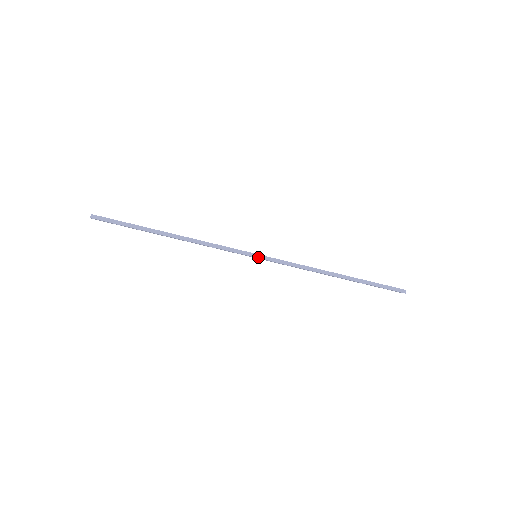
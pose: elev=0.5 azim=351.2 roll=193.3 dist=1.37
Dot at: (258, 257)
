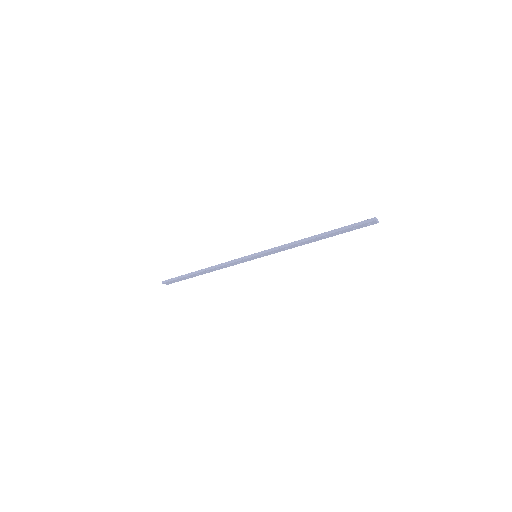
Dot at: (255, 255)
